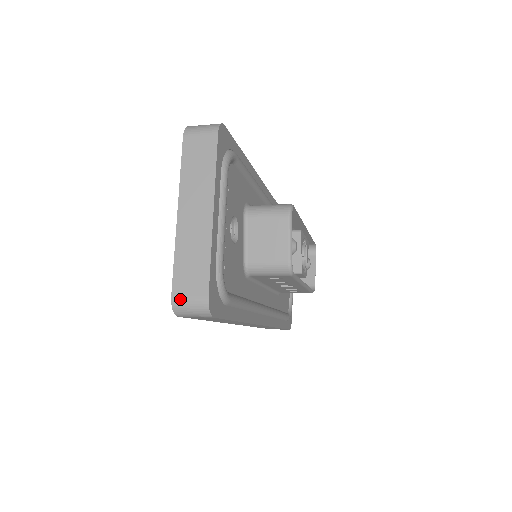
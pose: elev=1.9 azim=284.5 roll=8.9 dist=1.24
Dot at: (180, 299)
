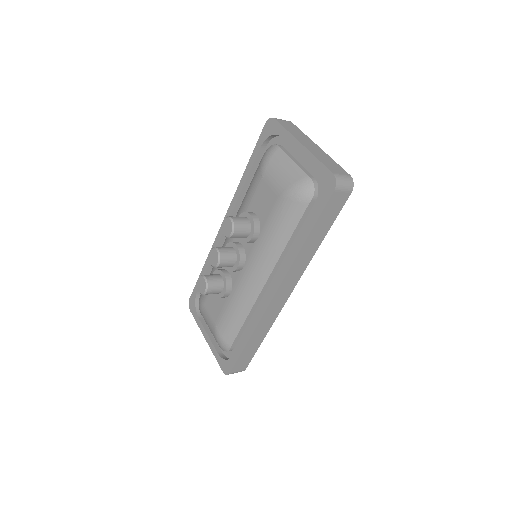
Dot at: (338, 175)
